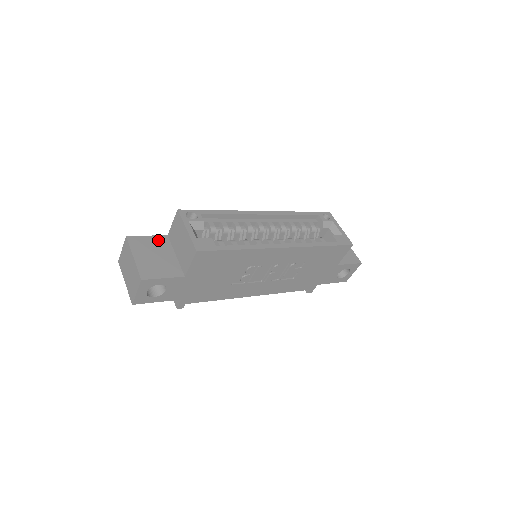
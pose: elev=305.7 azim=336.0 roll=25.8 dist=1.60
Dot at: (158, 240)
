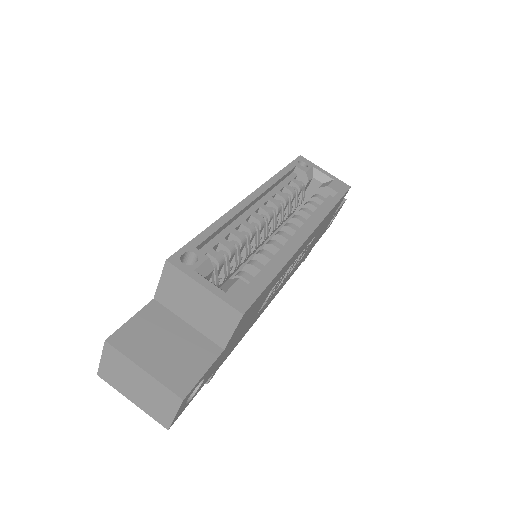
Dot at: (149, 316)
